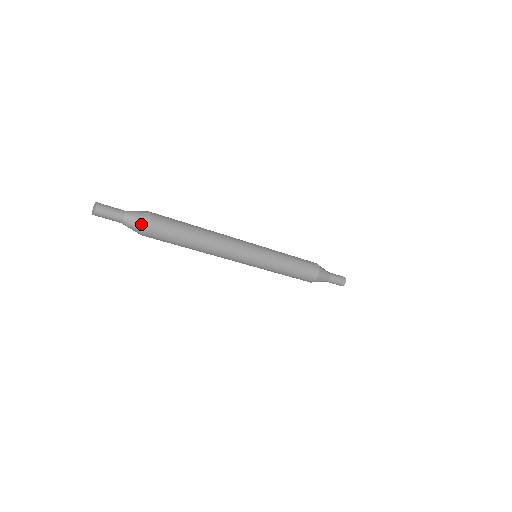
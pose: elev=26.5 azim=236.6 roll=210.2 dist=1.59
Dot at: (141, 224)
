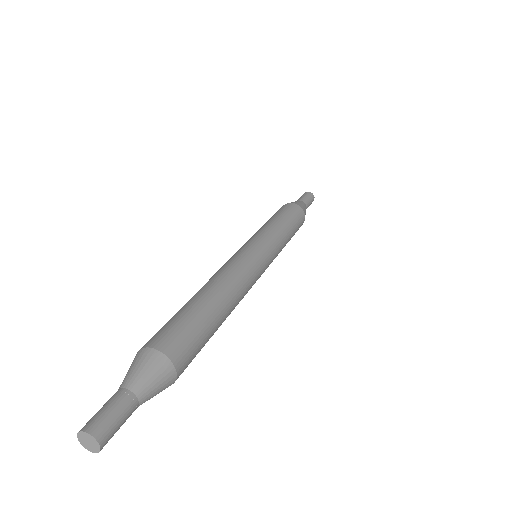
Dot at: (166, 385)
